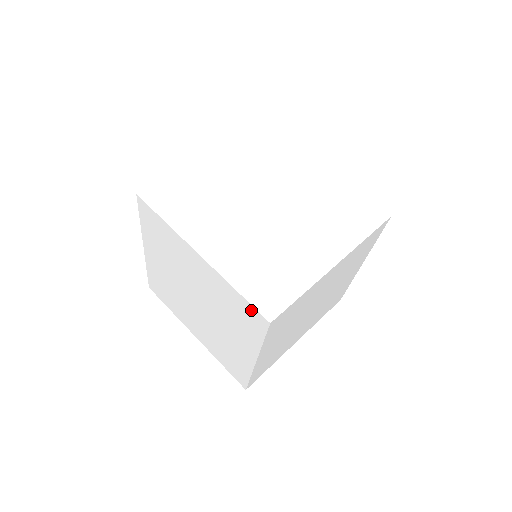
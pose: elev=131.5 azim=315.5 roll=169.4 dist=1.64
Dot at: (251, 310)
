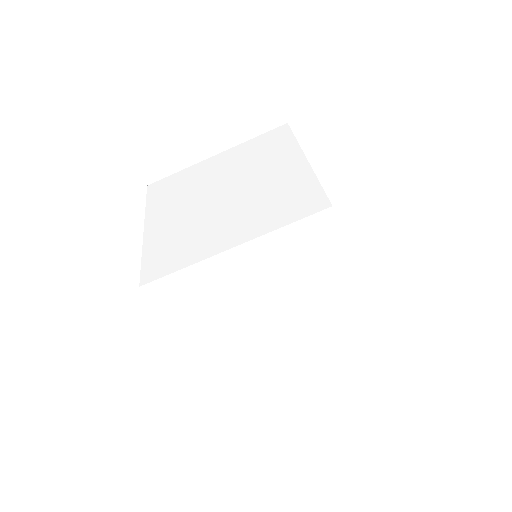
Dot at: (365, 324)
